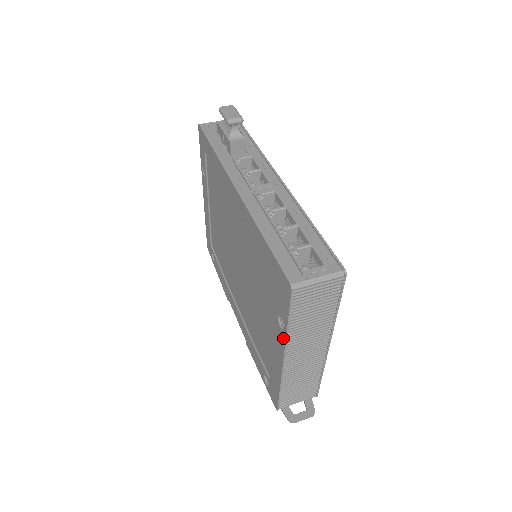
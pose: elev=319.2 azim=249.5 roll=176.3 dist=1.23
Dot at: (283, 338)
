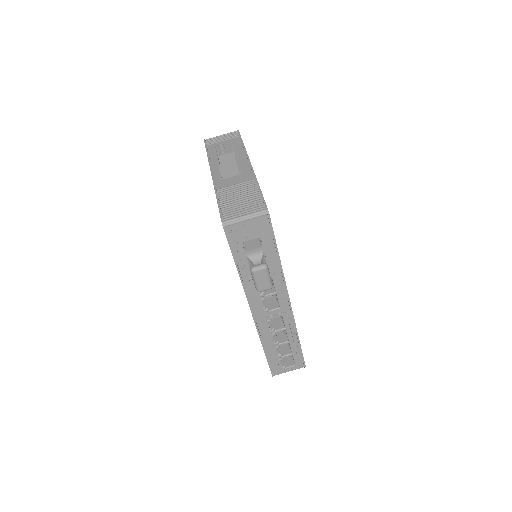
Dot at: occluded
